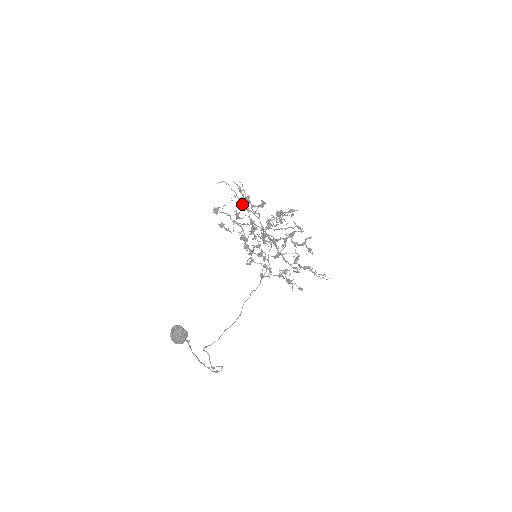
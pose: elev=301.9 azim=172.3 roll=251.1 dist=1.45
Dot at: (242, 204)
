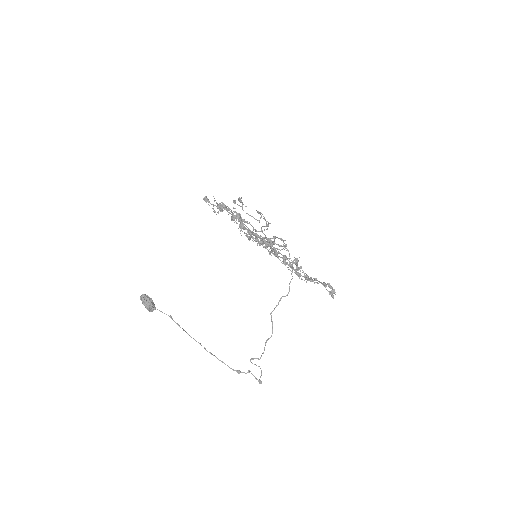
Dot at: occluded
